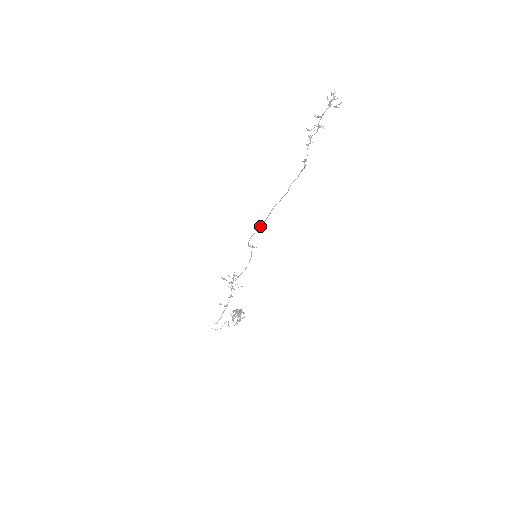
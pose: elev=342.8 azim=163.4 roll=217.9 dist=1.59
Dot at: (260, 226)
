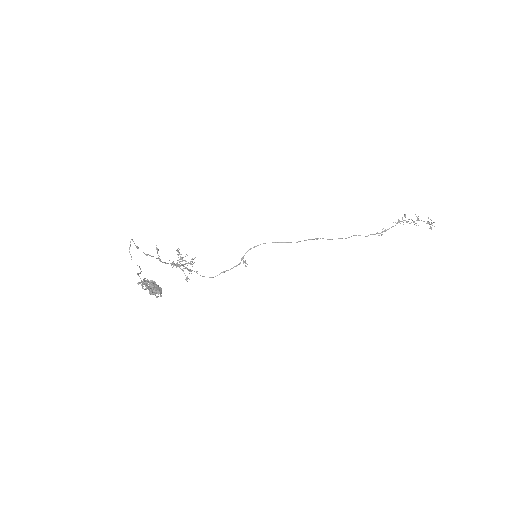
Dot at: (287, 242)
